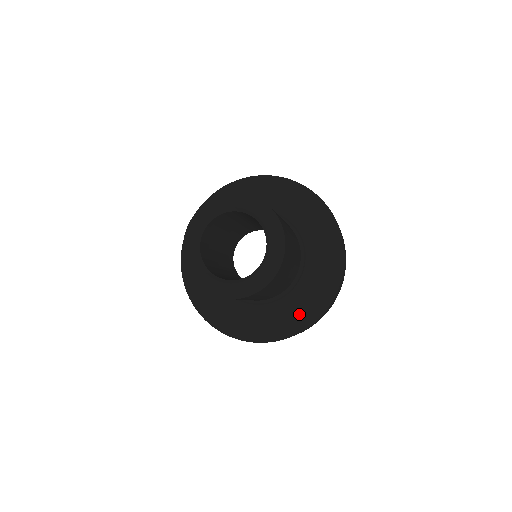
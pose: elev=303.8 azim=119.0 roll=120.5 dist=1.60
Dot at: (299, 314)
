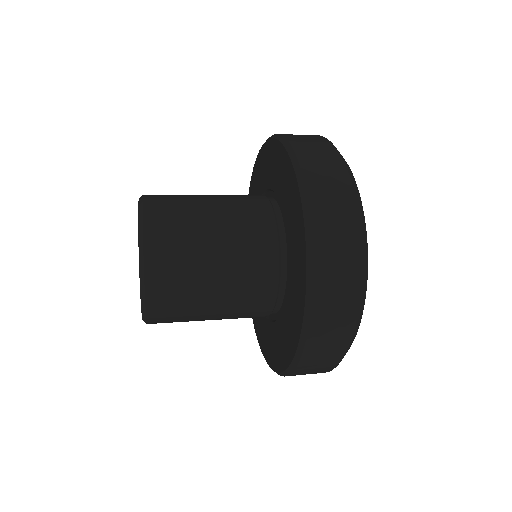
Dot at: (278, 354)
